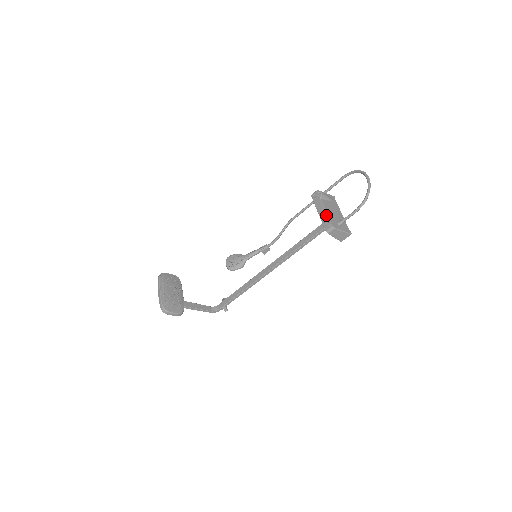
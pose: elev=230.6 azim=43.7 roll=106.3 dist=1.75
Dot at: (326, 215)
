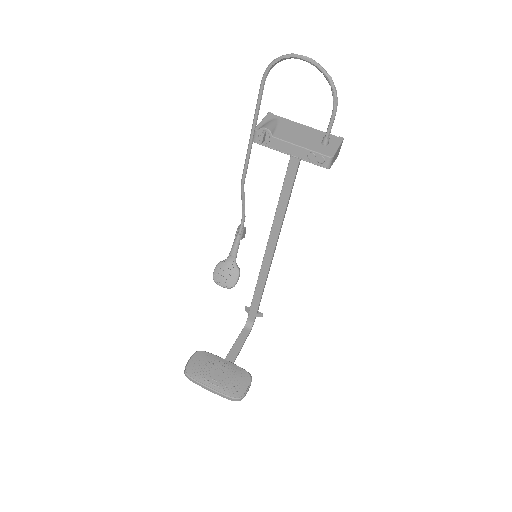
Dot at: (305, 151)
